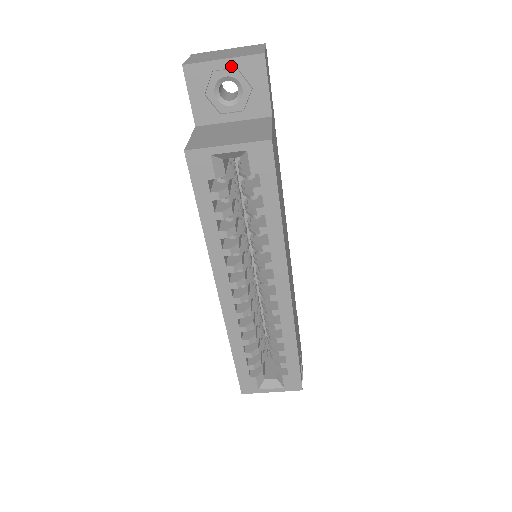
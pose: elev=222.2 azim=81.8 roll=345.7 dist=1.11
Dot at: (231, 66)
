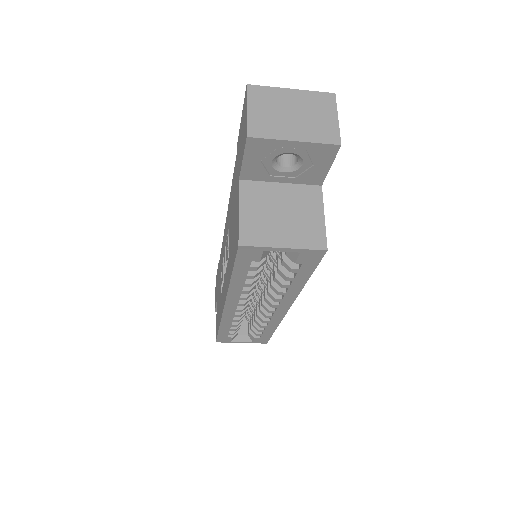
Dot at: (300, 147)
